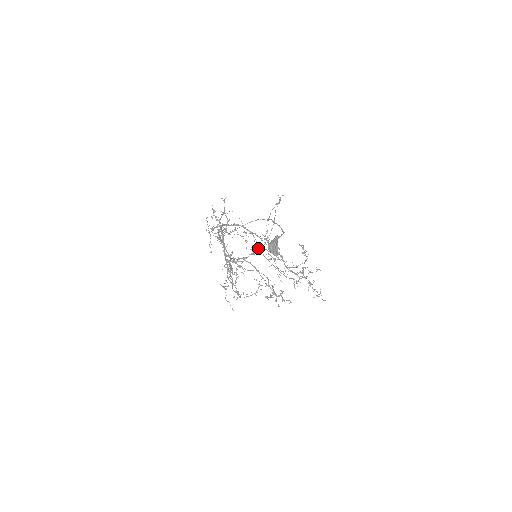
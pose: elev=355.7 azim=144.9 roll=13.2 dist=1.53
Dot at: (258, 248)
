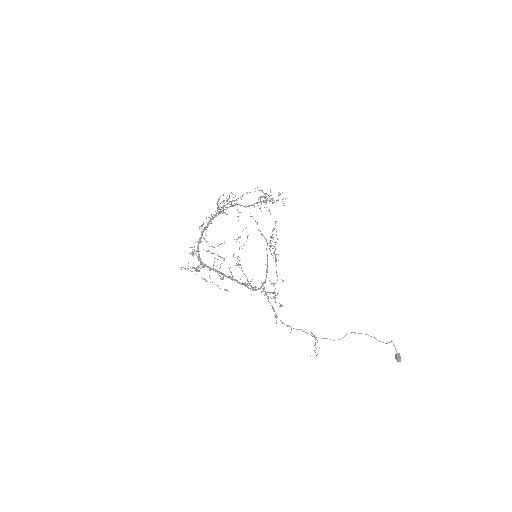
Dot at: occluded
